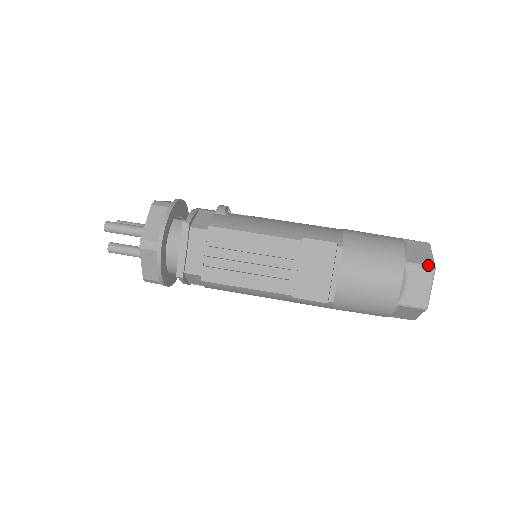
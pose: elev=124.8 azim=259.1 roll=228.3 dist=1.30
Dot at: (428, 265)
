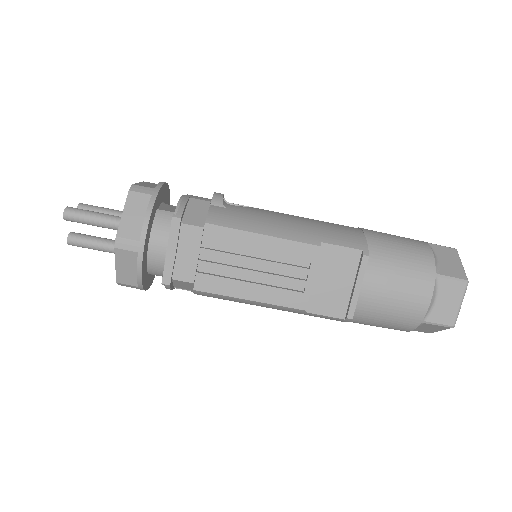
Dot at: (461, 279)
